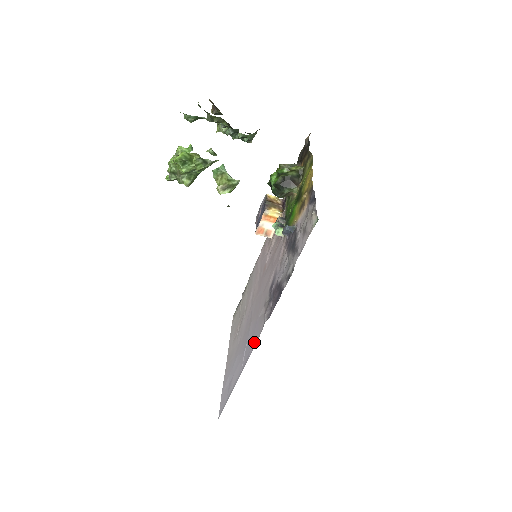
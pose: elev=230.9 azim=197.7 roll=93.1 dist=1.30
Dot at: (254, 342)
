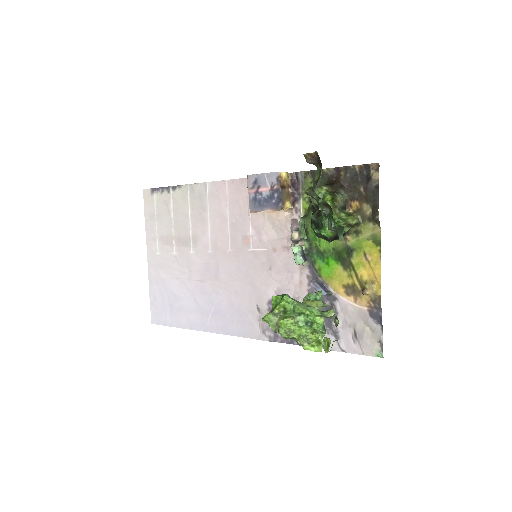
Dot at: (238, 331)
